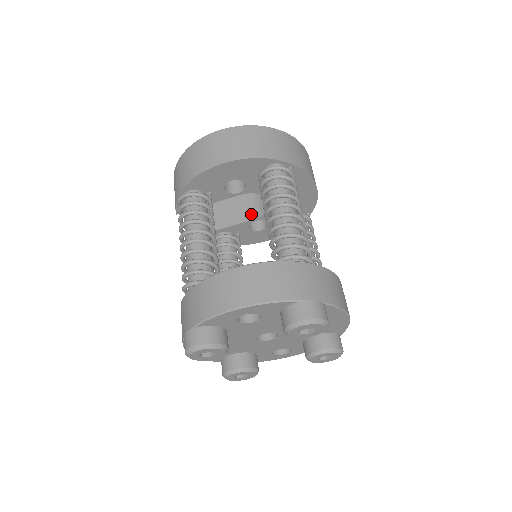
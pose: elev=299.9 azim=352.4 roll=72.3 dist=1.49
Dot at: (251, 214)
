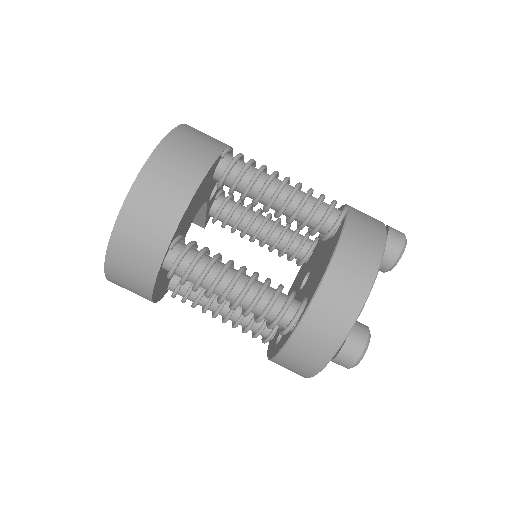
Dot at: occluded
